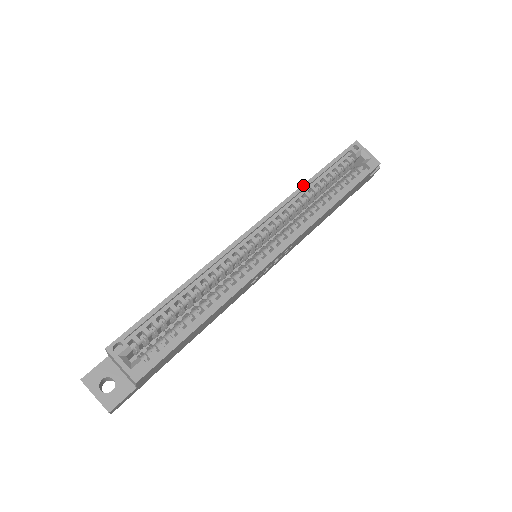
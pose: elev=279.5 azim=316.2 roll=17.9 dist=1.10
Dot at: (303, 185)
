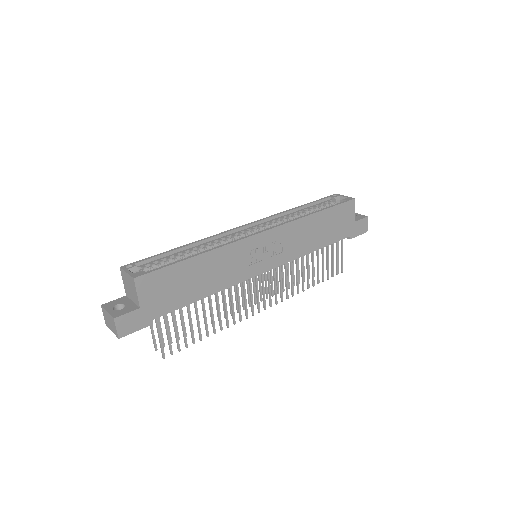
Dot at: (289, 210)
